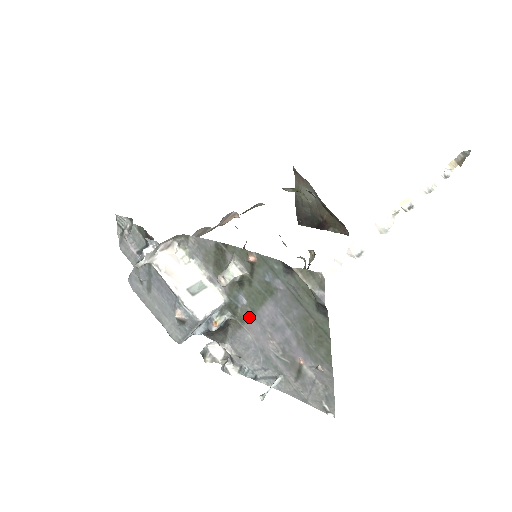
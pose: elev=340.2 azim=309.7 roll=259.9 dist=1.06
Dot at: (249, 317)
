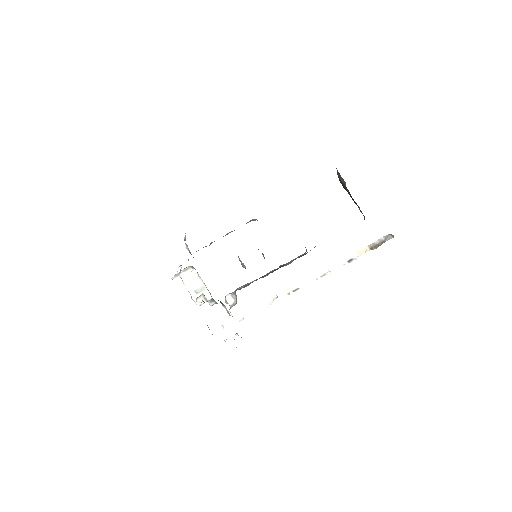
Dot at: occluded
